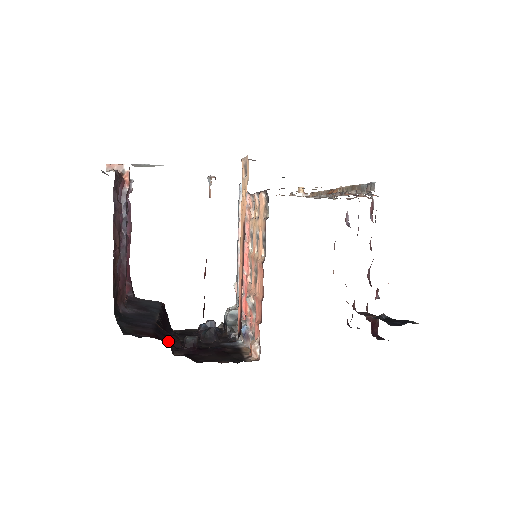
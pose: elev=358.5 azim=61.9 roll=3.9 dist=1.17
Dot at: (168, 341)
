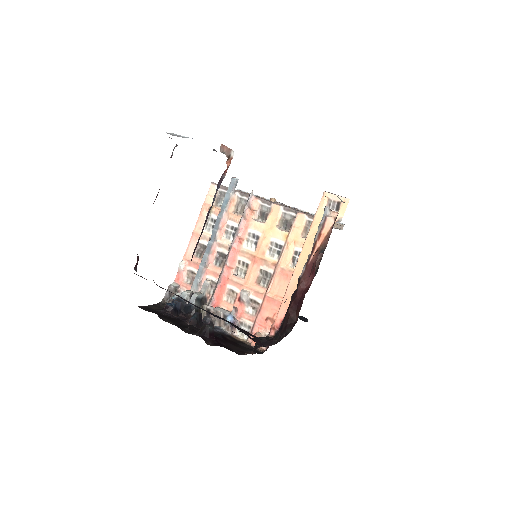
Dot at: (252, 339)
